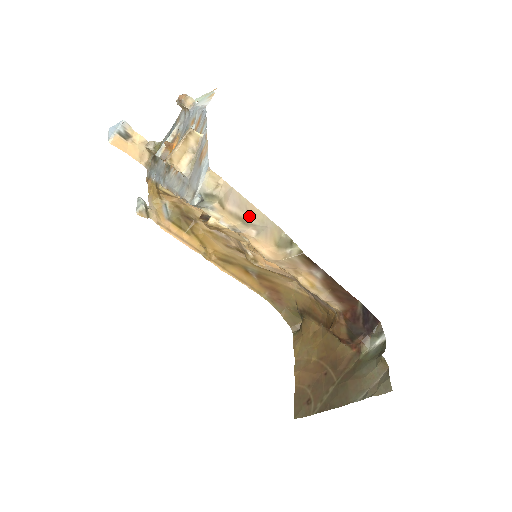
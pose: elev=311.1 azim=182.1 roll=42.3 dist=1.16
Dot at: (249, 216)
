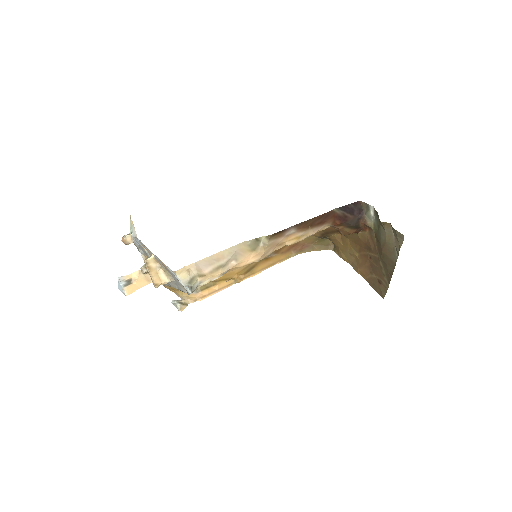
Dot at: (221, 261)
